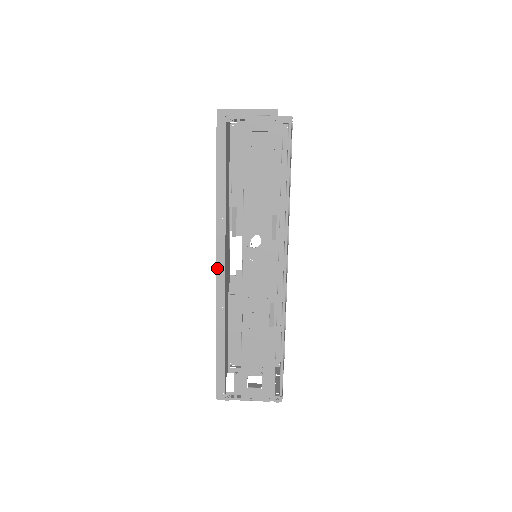
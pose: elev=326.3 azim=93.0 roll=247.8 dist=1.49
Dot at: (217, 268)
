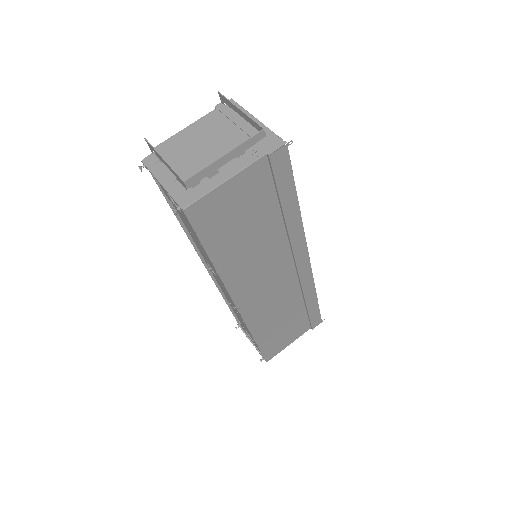
Dot at: occluded
